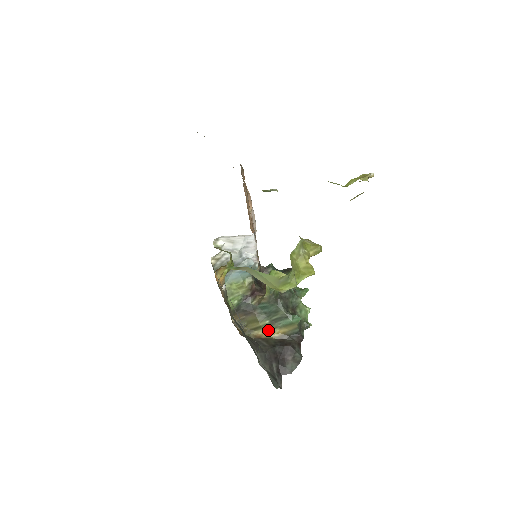
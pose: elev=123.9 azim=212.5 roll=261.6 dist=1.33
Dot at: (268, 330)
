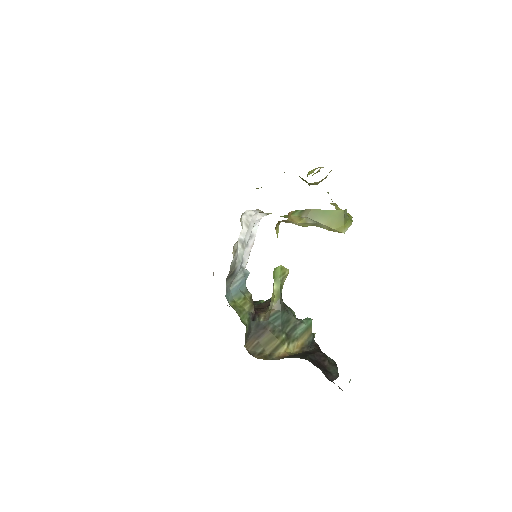
Dot at: (288, 346)
